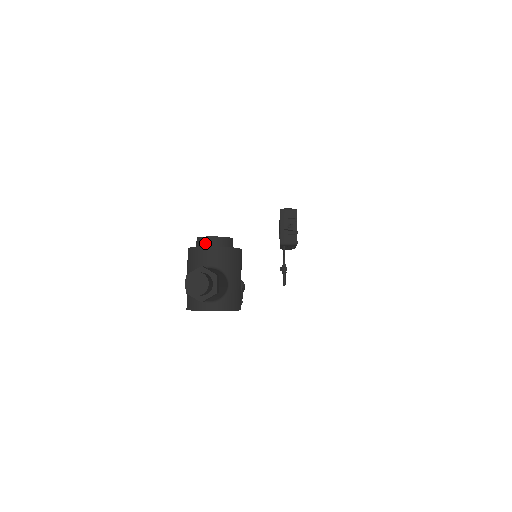
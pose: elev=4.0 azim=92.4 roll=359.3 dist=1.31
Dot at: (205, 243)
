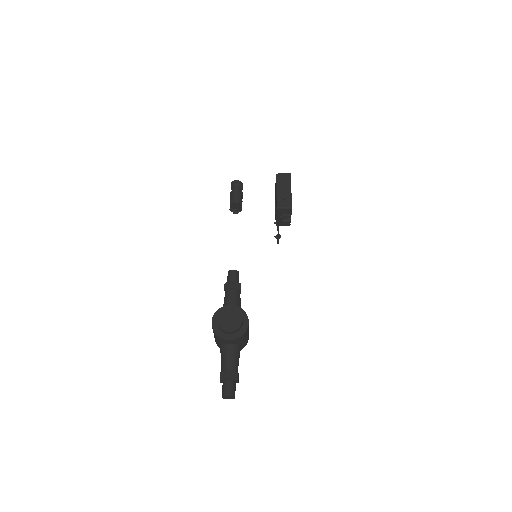
Dot at: (224, 332)
